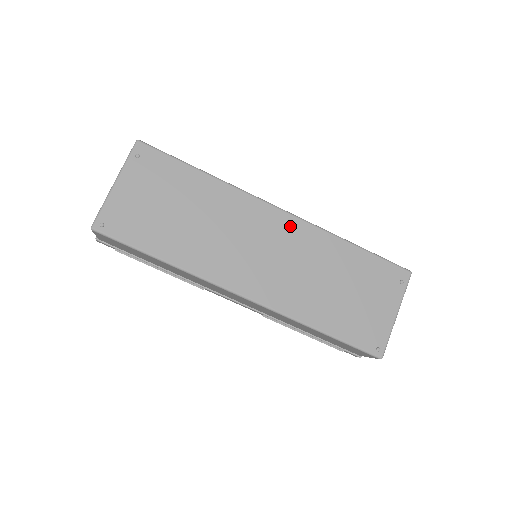
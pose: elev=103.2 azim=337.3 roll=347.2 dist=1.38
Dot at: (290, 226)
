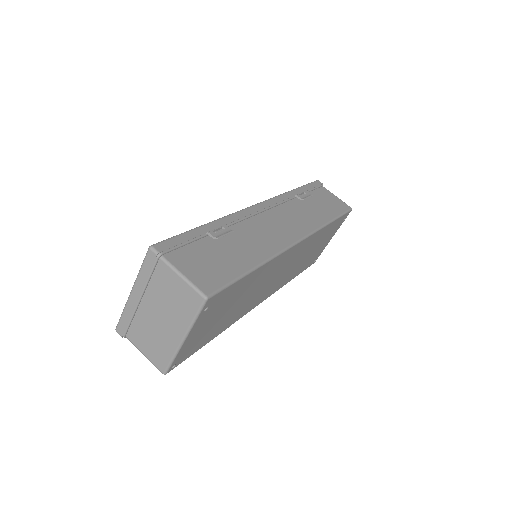
Dot at: (301, 246)
